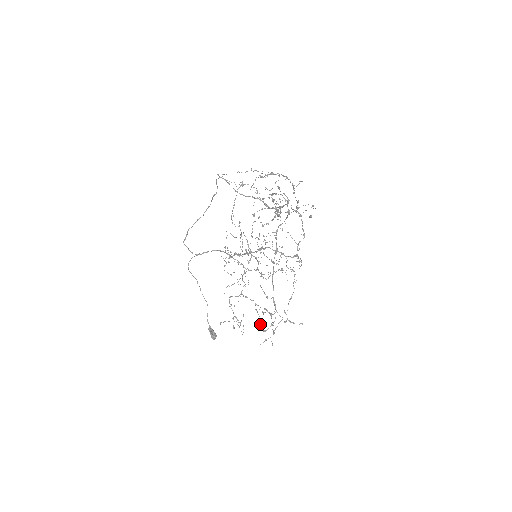
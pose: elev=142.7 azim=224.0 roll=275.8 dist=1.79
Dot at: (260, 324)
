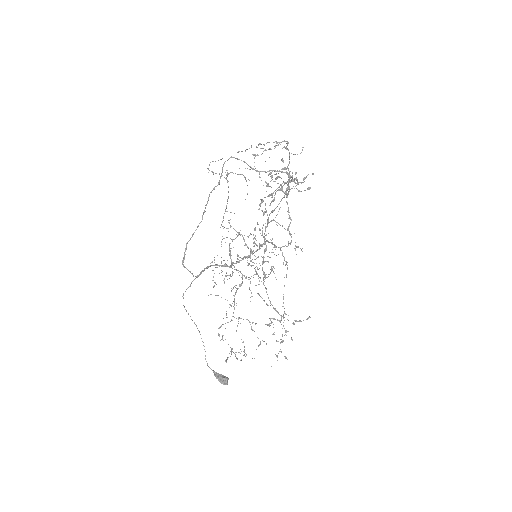
Dot at: (260, 344)
